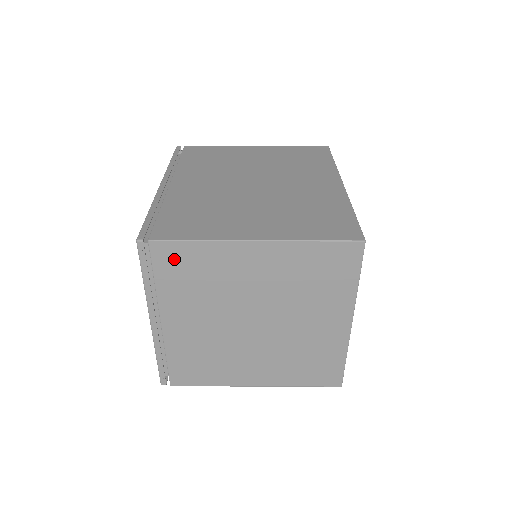
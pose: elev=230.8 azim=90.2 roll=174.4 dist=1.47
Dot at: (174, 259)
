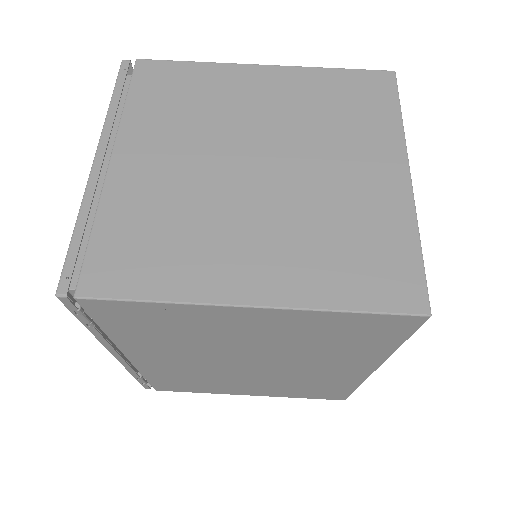
Dot at: (161, 79)
